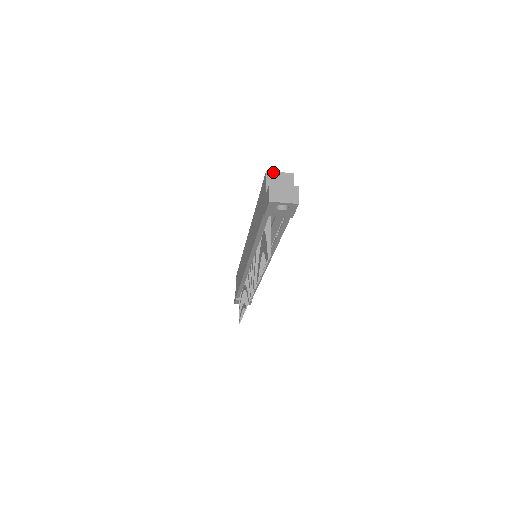
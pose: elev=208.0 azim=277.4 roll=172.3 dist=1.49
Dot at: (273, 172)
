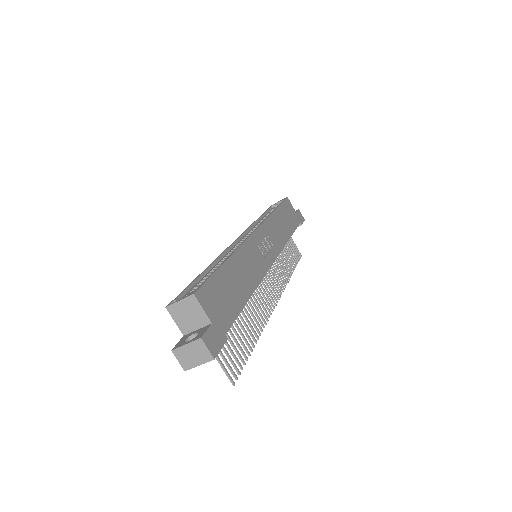
Dot at: (173, 305)
